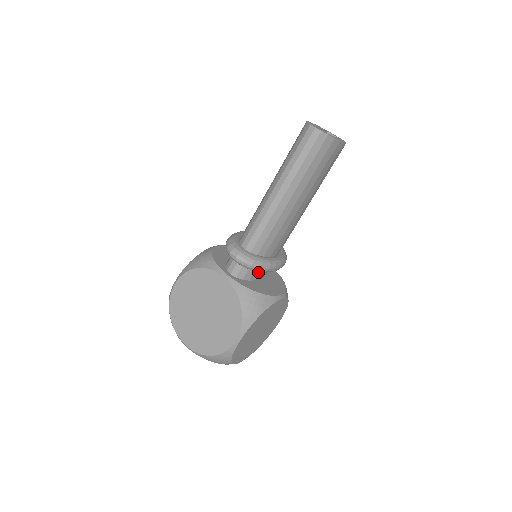
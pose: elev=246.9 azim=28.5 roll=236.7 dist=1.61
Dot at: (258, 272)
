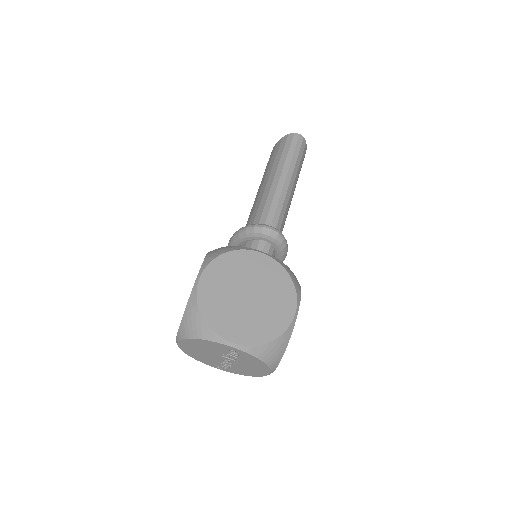
Dot at: occluded
